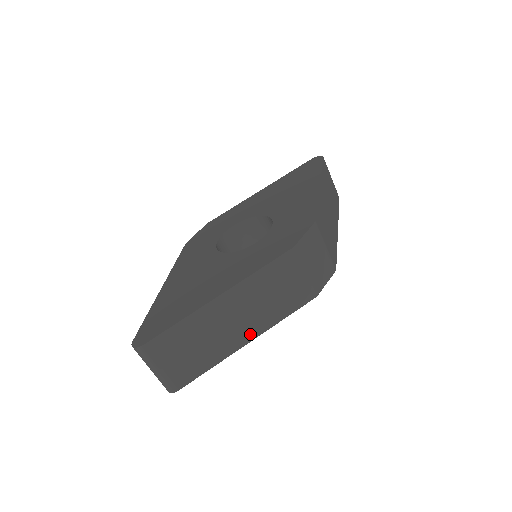
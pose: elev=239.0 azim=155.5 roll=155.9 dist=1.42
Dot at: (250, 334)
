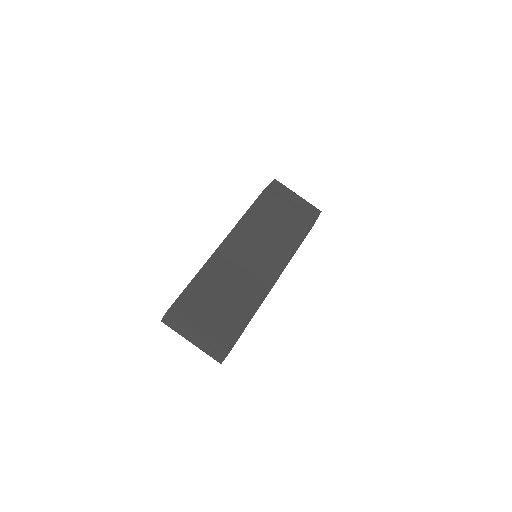
Dot at: (272, 273)
